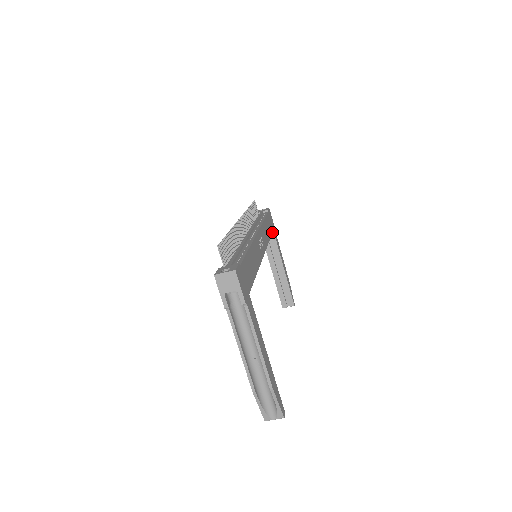
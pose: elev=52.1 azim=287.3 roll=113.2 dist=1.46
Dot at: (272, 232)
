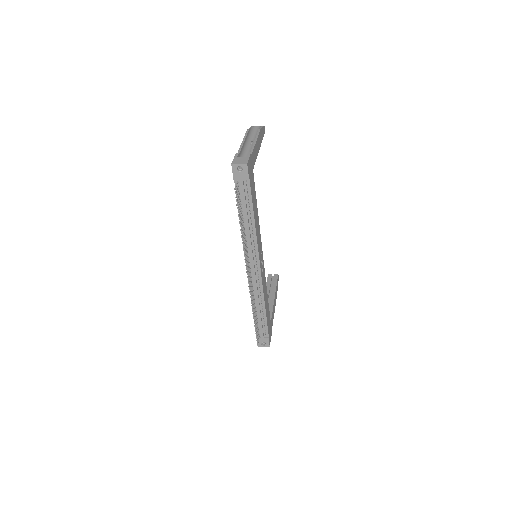
Dot at: occluded
